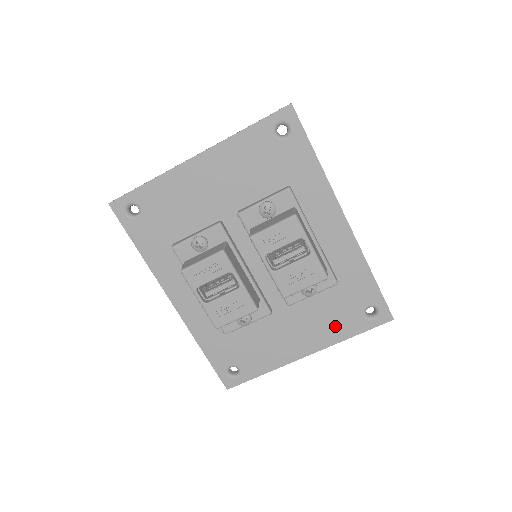
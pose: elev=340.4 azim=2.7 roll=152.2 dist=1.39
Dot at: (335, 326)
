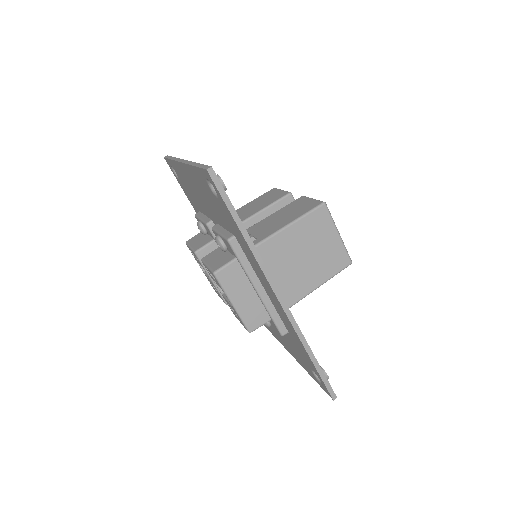
Dot at: (298, 356)
